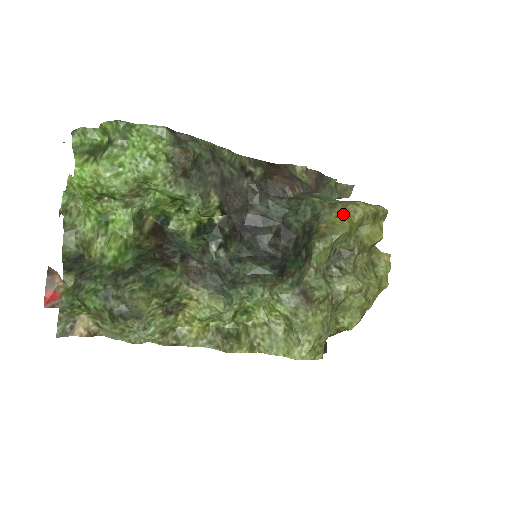
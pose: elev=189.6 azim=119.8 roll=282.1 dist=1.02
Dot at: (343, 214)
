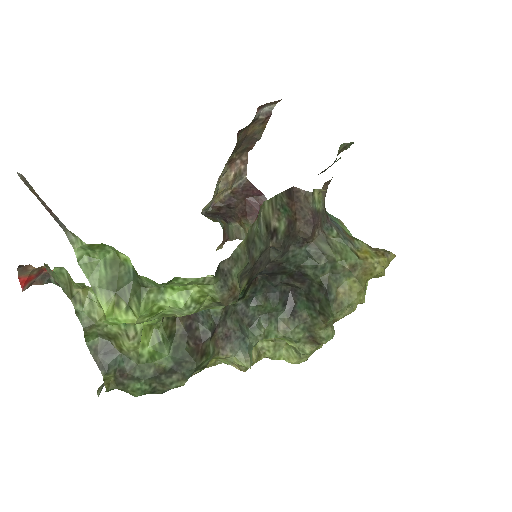
Dot at: (360, 278)
